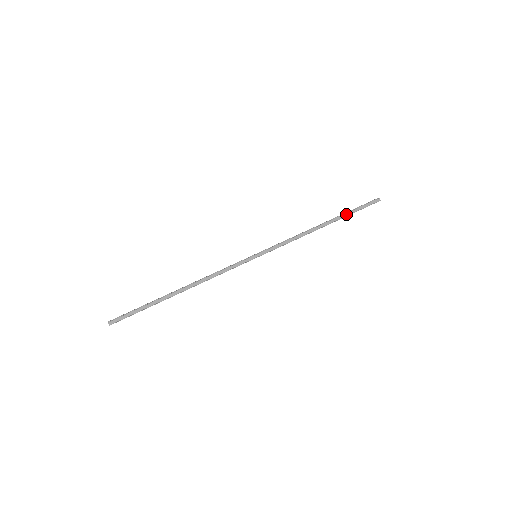
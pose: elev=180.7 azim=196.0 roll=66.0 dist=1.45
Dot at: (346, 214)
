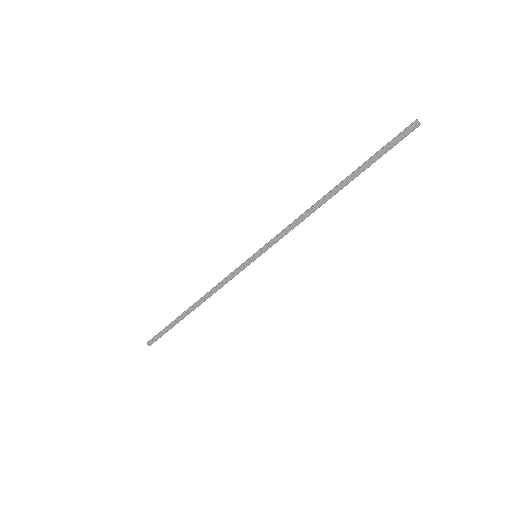
Dot at: (363, 168)
